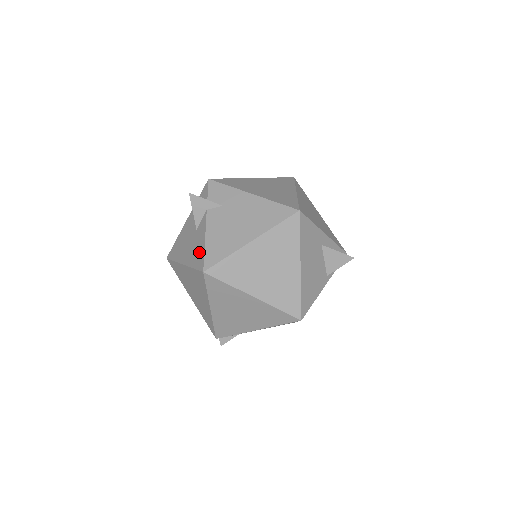
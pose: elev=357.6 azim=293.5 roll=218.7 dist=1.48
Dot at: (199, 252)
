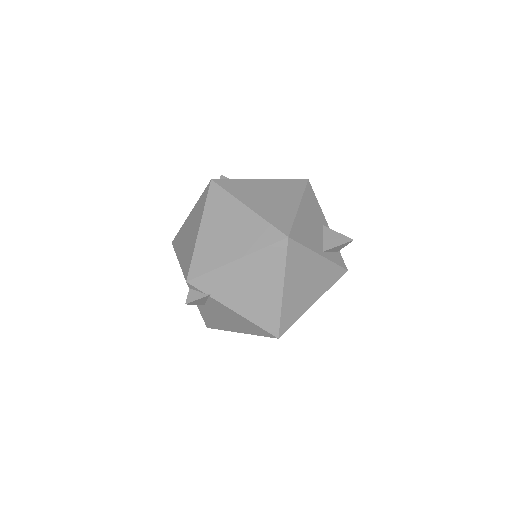
Dot at: occluded
